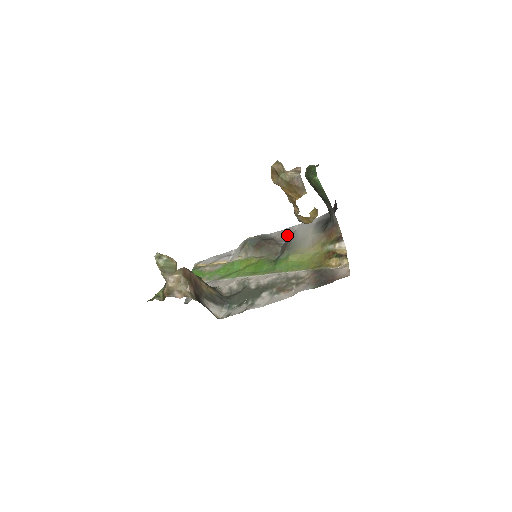
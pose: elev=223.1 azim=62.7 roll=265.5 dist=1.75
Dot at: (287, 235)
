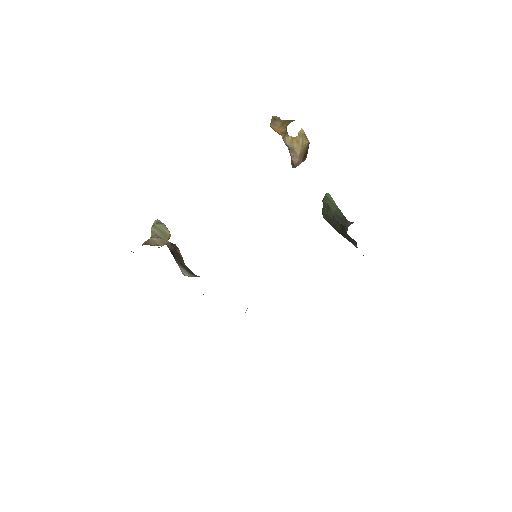
Dot at: occluded
